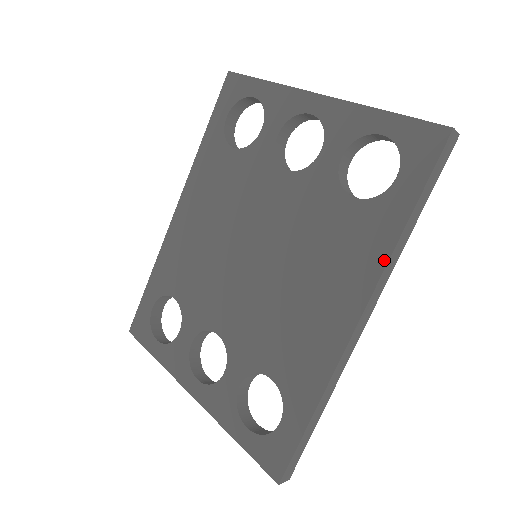
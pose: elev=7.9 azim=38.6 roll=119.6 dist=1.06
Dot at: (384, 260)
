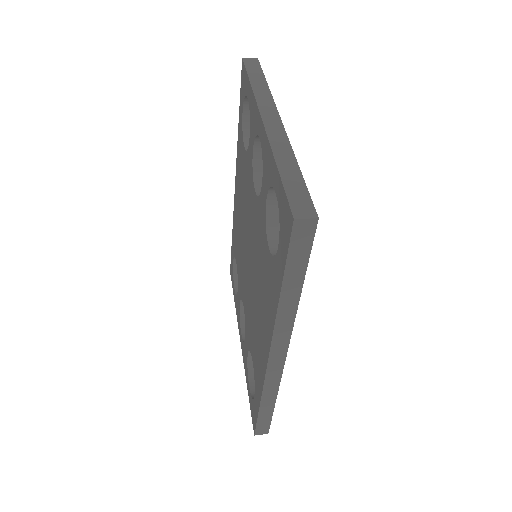
Dot at: (274, 319)
